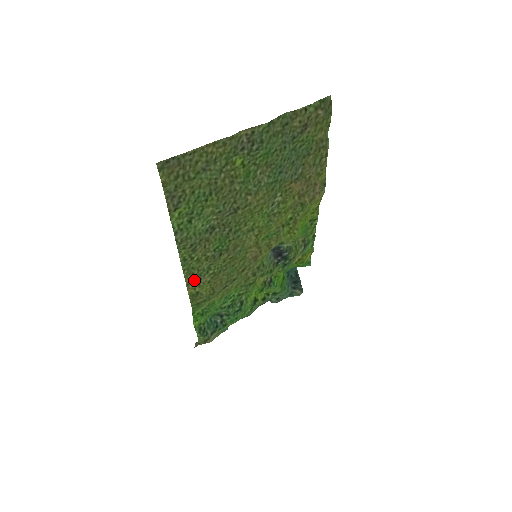
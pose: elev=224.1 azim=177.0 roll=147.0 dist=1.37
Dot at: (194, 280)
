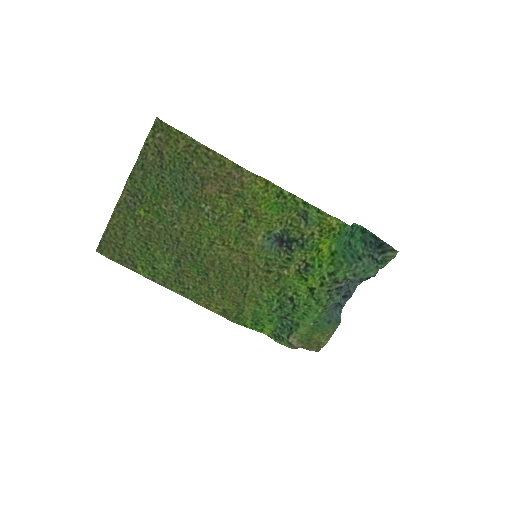
Dot at: (208, 302)
